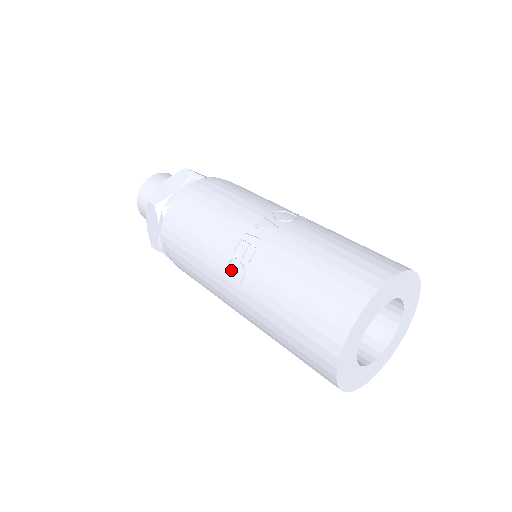
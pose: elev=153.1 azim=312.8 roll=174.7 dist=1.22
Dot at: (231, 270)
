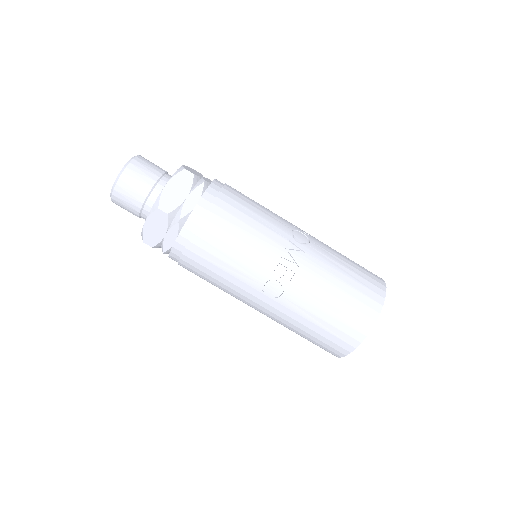
Dot at: (268, 286)
